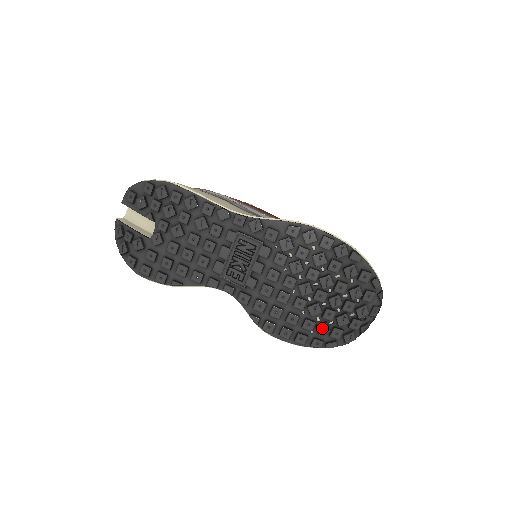
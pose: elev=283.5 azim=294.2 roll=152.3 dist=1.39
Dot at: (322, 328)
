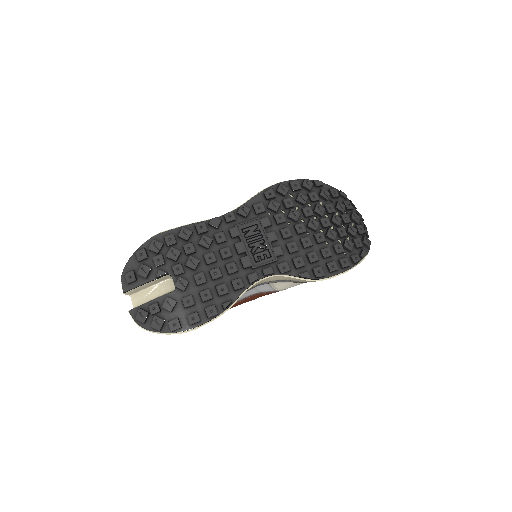
Dot at: (348, 244)
